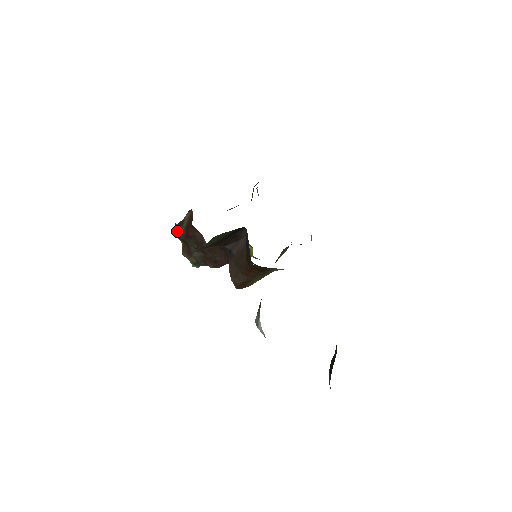
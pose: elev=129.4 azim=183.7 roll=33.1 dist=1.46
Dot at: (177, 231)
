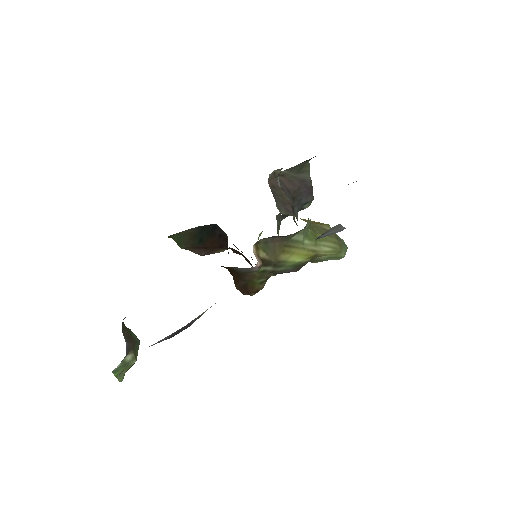
Dot at: occluded
